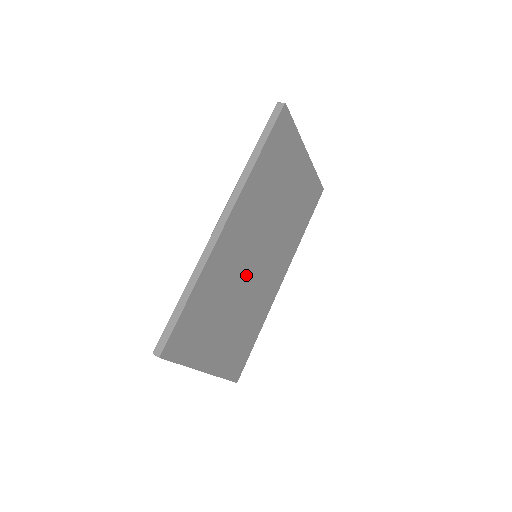
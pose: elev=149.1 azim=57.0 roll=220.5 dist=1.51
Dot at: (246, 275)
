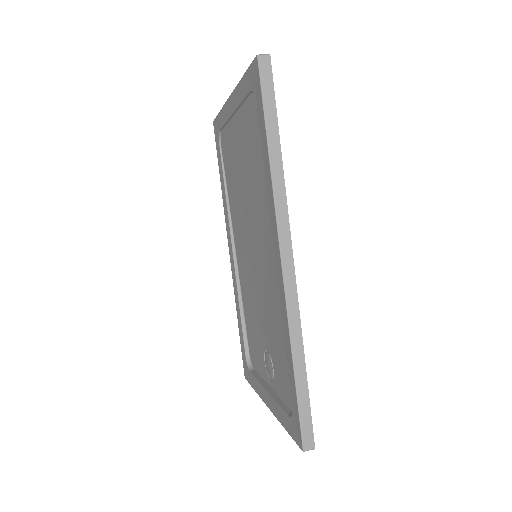
Dot at: occluded
